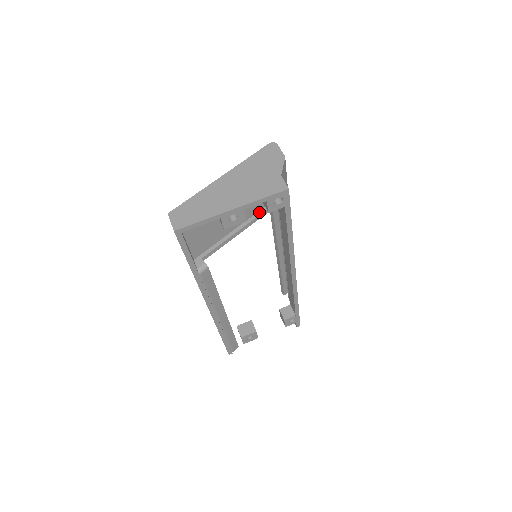
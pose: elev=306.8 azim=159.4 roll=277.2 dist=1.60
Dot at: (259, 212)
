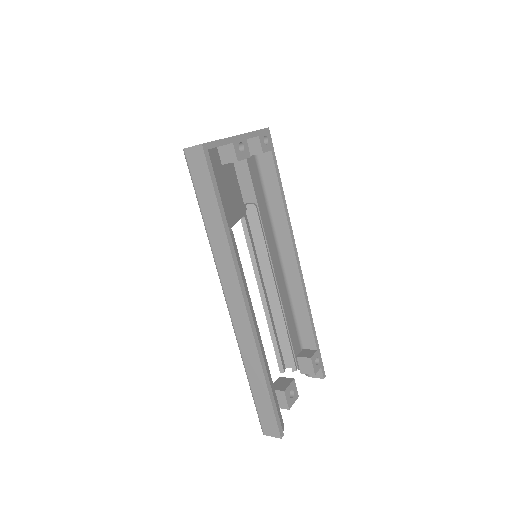
Dot at: (238, 209)
